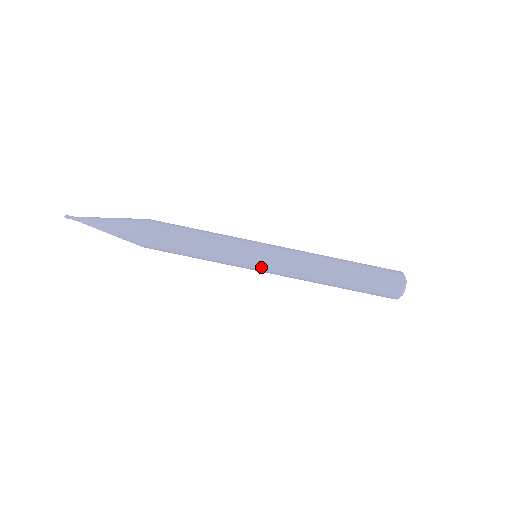
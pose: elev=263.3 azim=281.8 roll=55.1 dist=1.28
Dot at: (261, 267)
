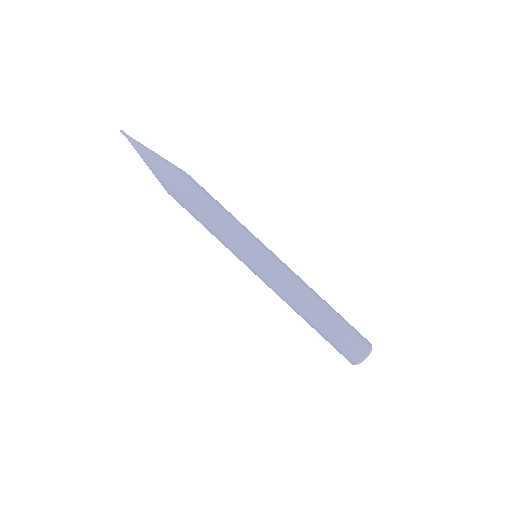
Dot at: (253, 269)
